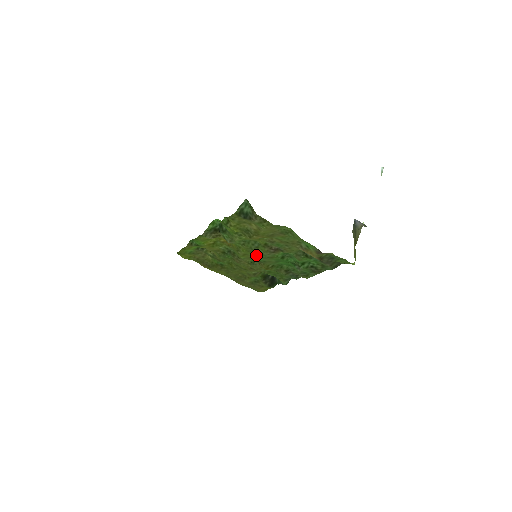
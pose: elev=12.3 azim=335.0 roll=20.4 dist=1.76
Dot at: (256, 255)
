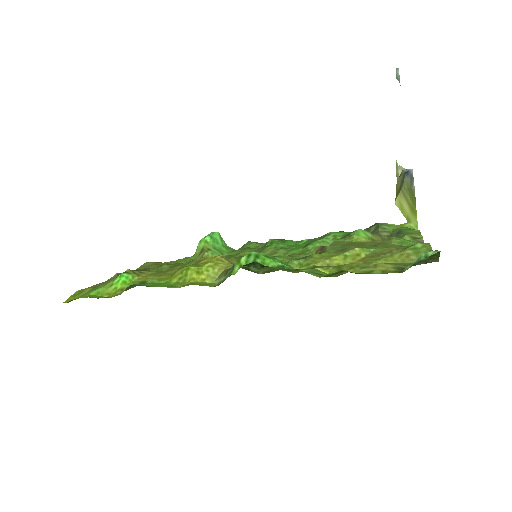
Dot at: occluded
